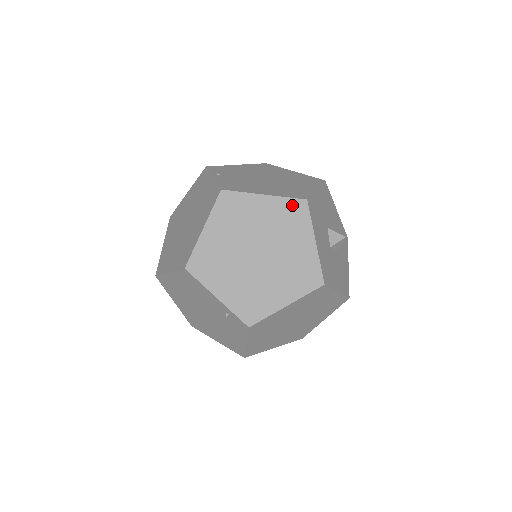
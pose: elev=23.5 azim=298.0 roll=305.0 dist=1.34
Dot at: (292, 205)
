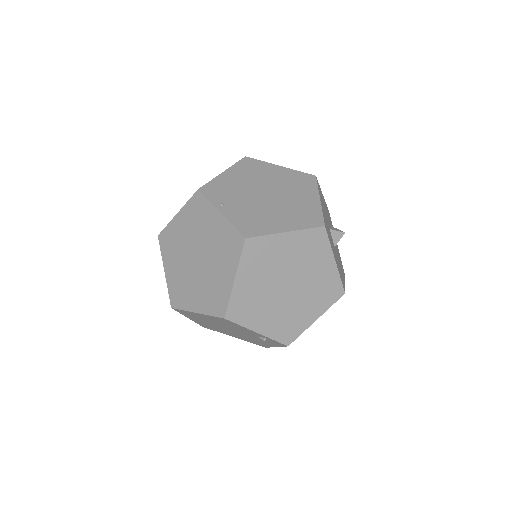
Dot at: (312, 235)
